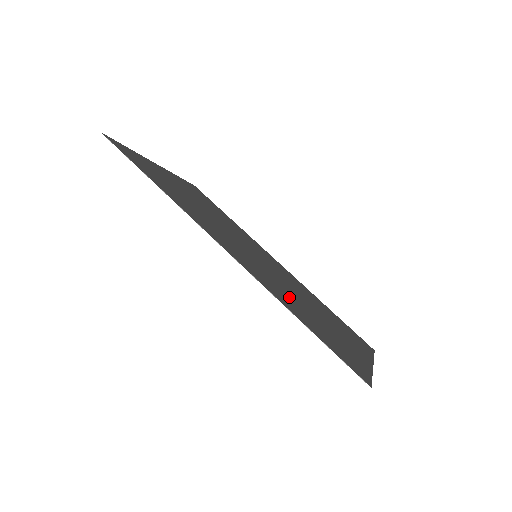
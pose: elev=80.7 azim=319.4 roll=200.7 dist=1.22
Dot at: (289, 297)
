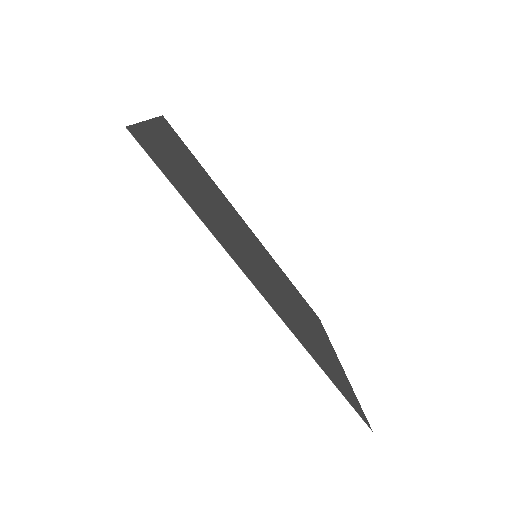
Dot at: (301, 327)
